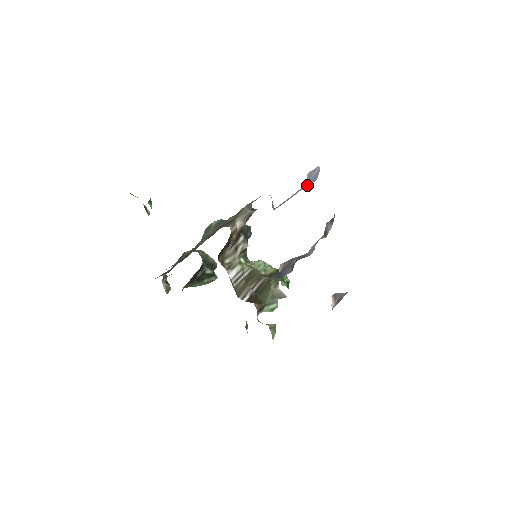
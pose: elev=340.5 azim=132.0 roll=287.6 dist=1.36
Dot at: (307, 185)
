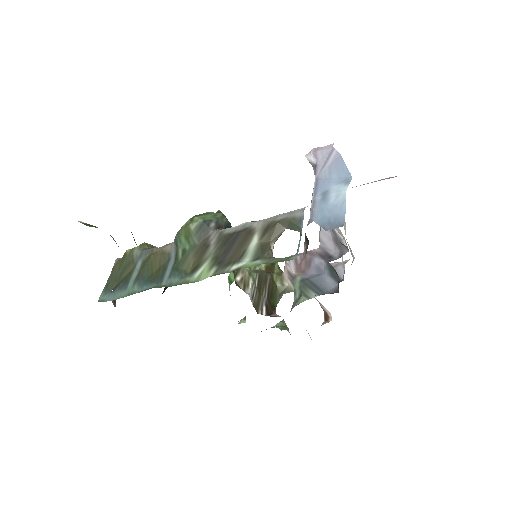
Dot at: (347, 186)
